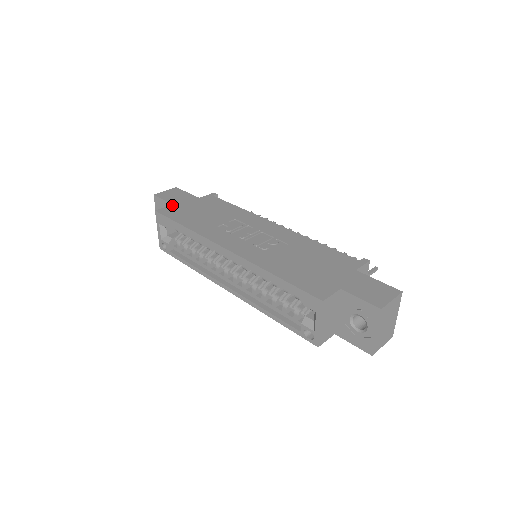
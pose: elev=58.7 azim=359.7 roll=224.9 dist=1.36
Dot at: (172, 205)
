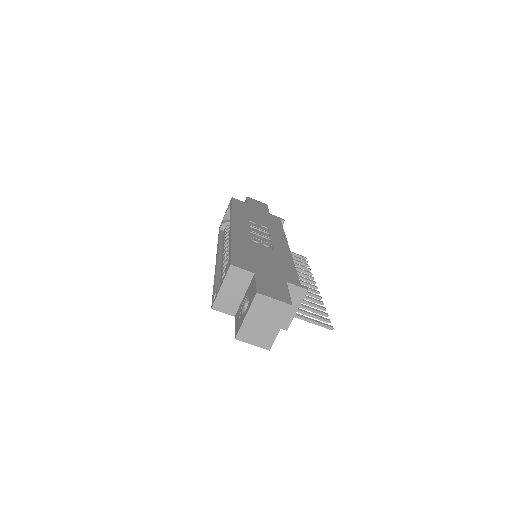
Dot at: (246, 203)
